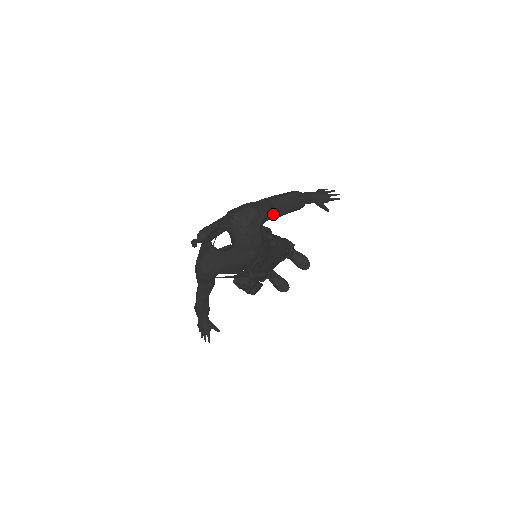
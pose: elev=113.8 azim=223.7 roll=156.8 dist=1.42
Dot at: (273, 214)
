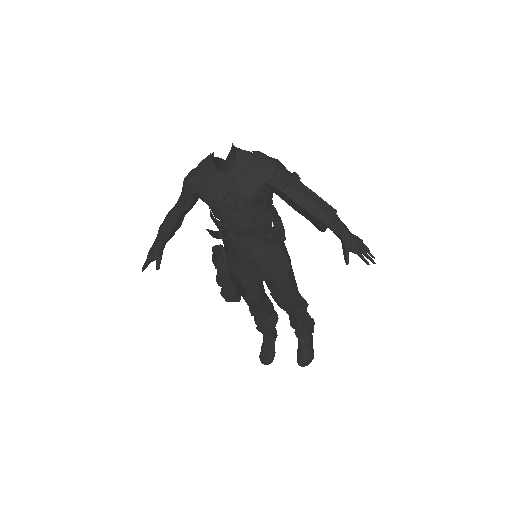
Dot at: (289, 192)
